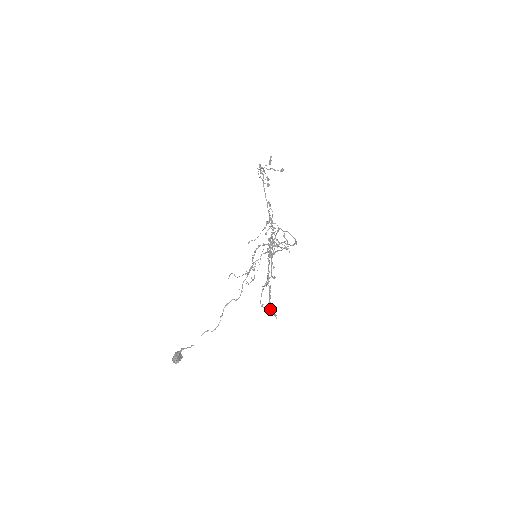
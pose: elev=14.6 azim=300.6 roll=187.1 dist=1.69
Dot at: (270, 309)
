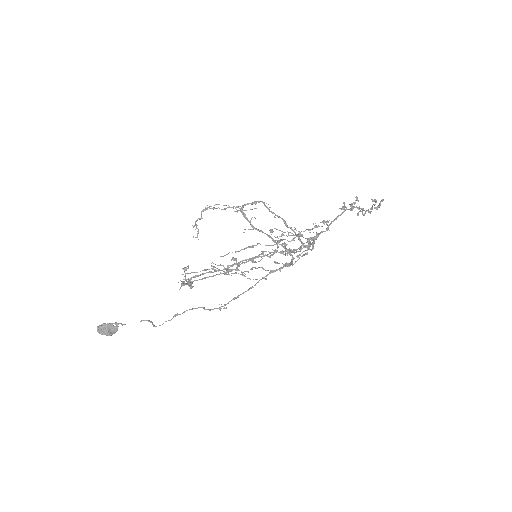
Dot at: (190, 282)
